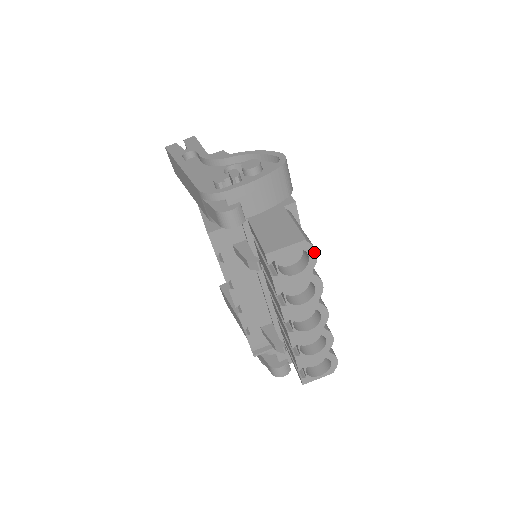
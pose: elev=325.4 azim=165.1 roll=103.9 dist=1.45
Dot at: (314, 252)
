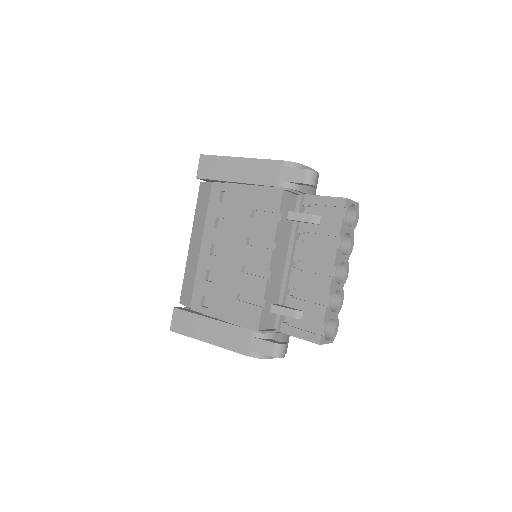
Dot at: (358, 216)
